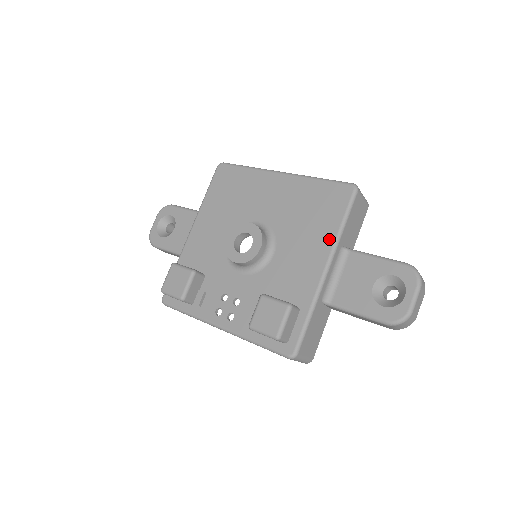
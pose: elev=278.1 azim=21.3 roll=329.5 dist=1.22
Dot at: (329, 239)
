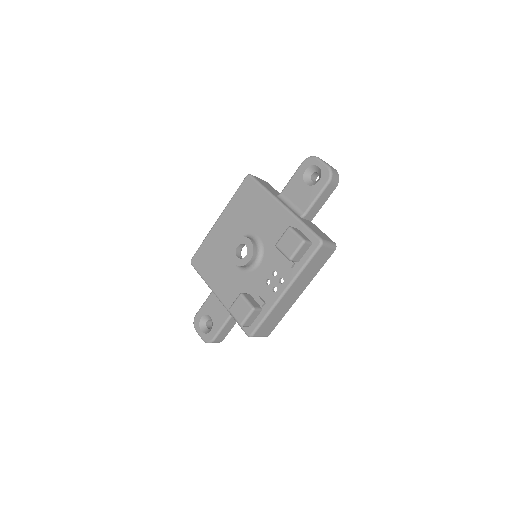
Dot at: (267, 198)
